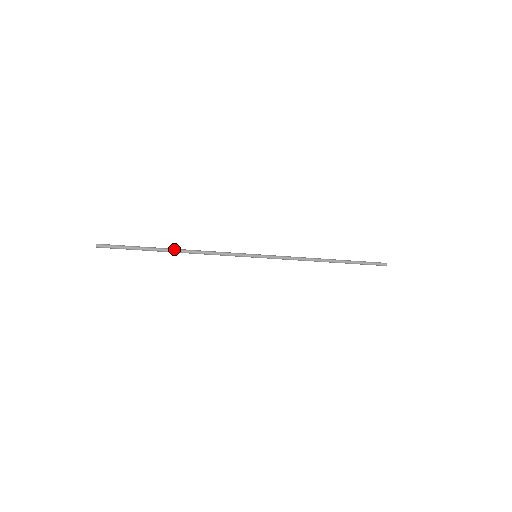
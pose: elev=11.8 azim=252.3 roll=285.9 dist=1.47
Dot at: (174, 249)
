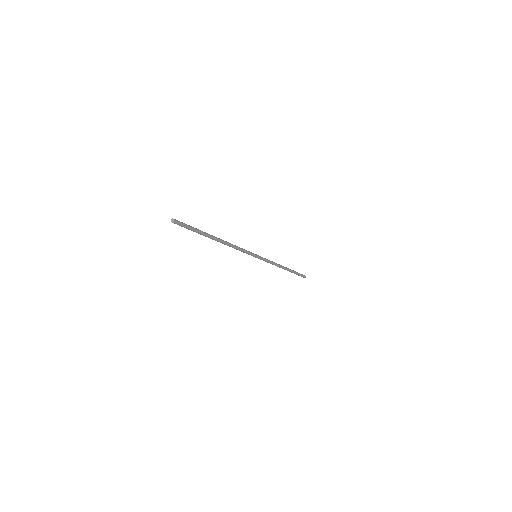
Dot at: (219, 240)
